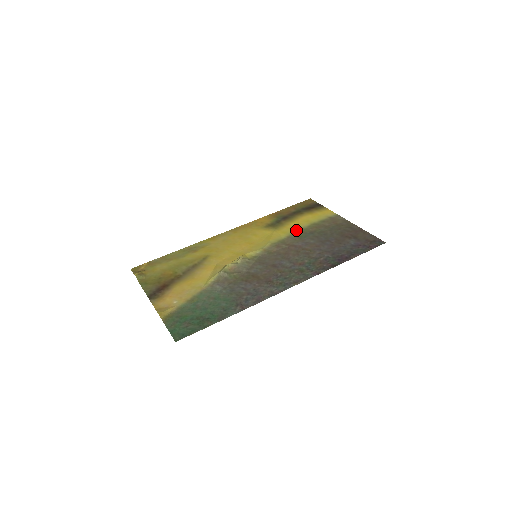
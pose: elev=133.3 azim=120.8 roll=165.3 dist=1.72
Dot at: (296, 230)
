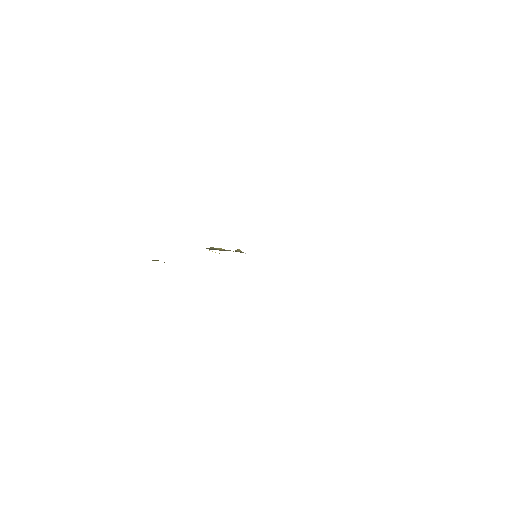
Dot at: occluded
